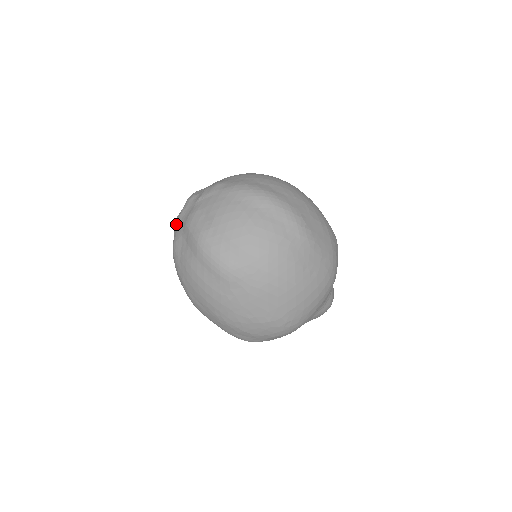
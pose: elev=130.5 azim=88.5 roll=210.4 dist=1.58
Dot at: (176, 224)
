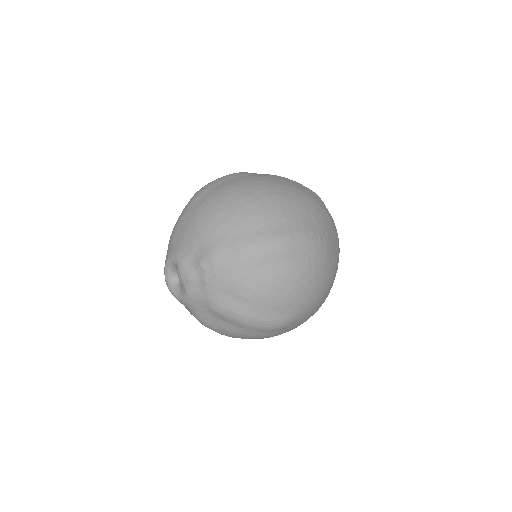
Dot at: (188, 304)
